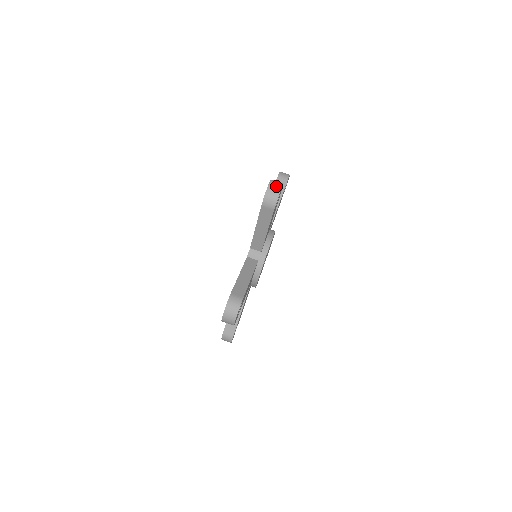
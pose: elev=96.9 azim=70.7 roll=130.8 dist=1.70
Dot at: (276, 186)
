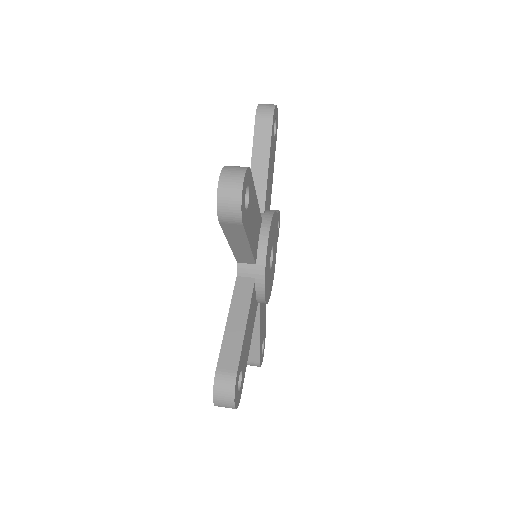
Dot at: occluded
